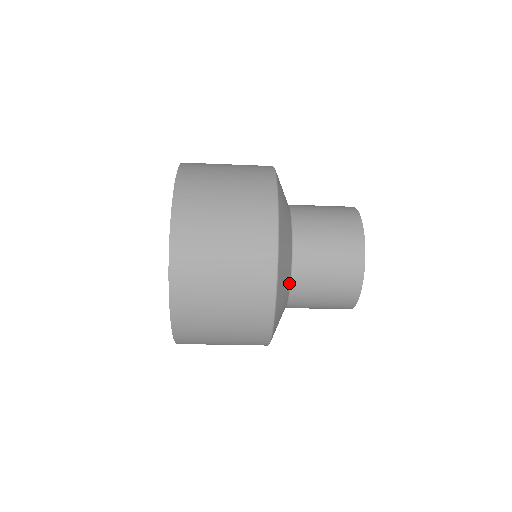
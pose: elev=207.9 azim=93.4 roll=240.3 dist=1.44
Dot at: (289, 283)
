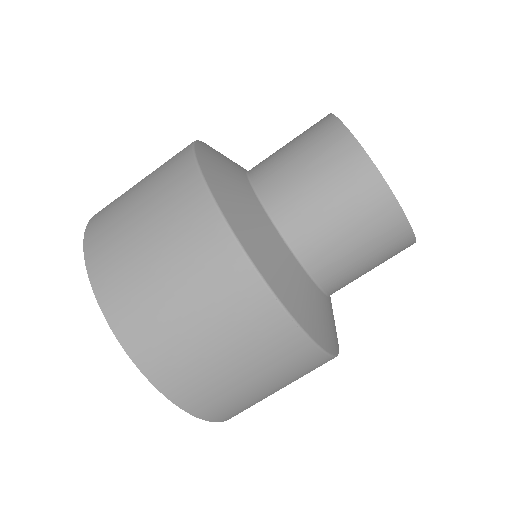
Dot at: (311, 283)
